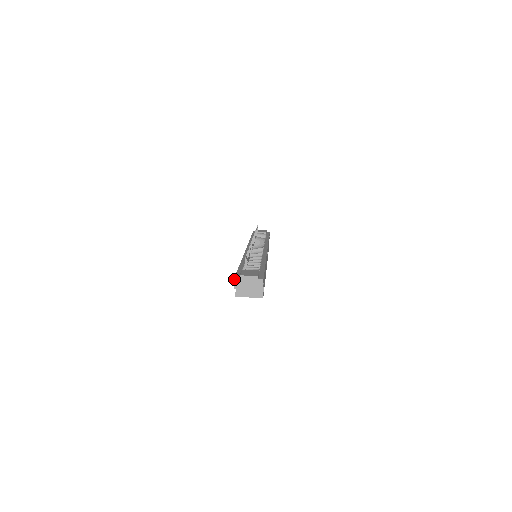
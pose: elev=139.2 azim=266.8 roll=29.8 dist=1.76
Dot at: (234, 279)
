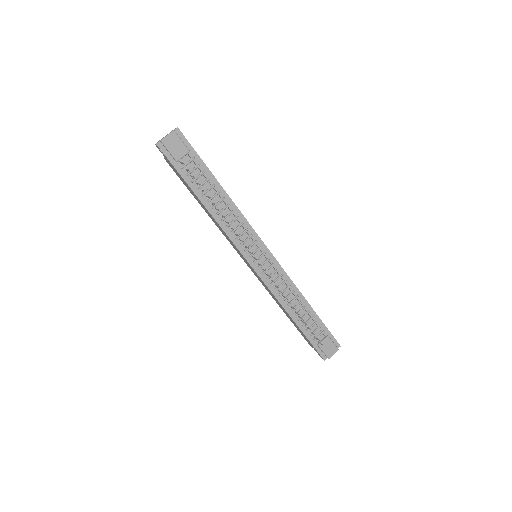
Dot at: occluded
